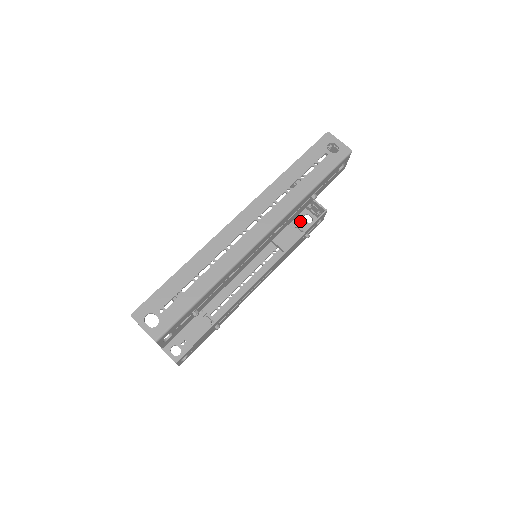
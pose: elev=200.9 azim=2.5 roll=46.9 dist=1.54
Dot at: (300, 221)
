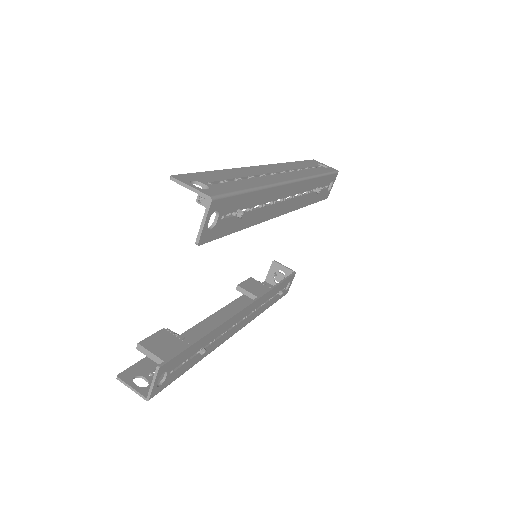
Dot at: occluded
